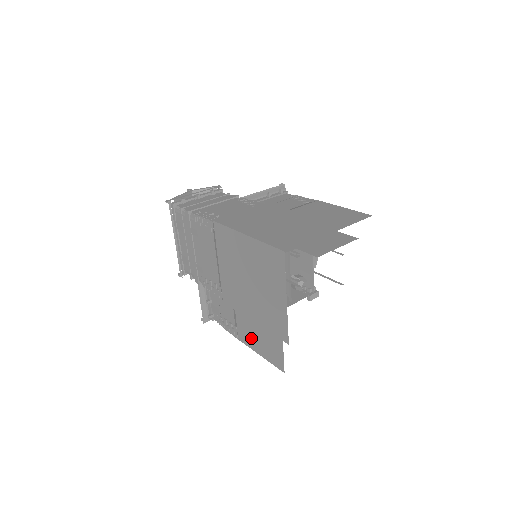
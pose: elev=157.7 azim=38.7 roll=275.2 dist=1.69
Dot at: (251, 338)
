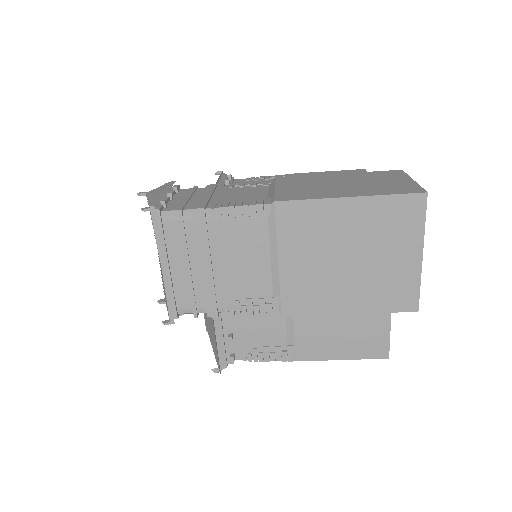
Dot at: (326, 345)
